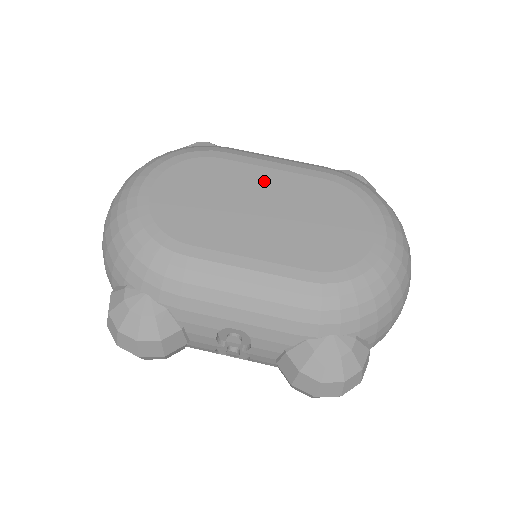
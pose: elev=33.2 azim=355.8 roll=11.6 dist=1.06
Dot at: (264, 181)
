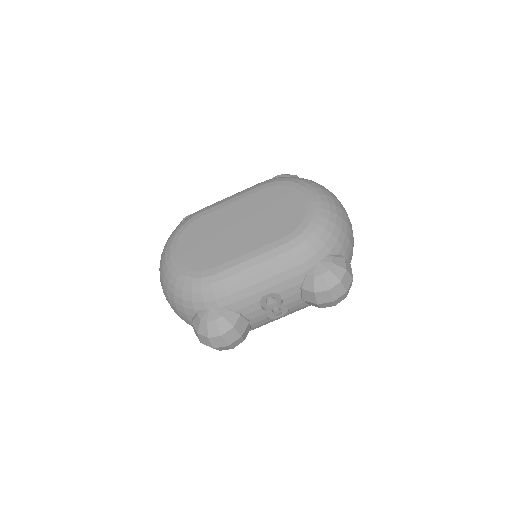
Dot at: (231, 212)
